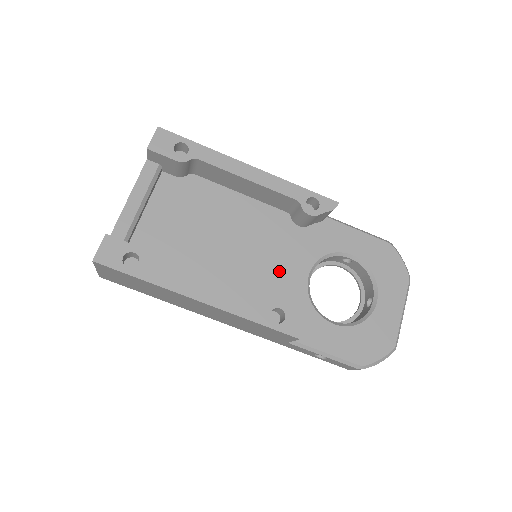
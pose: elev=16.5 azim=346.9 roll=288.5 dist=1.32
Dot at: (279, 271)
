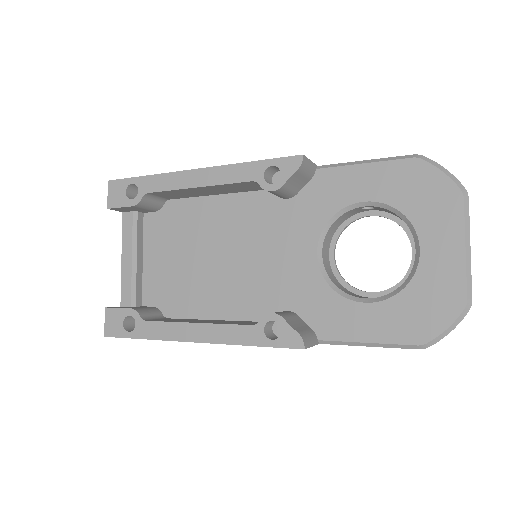
Dot at: (282, 264)
